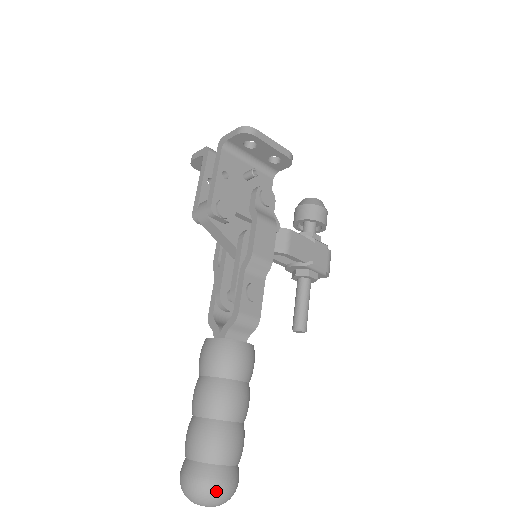
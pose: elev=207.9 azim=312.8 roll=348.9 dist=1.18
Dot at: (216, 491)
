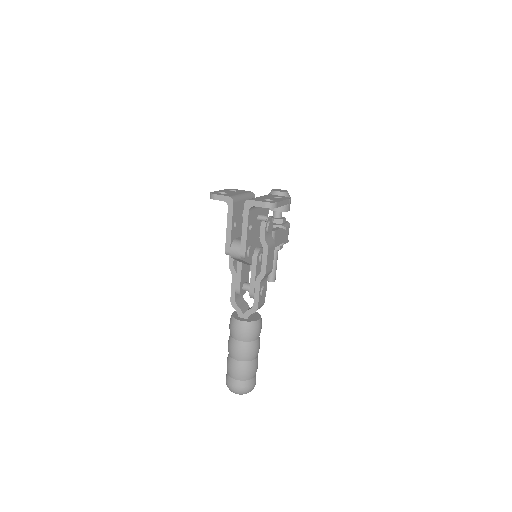
Dot at: (251, 390)
